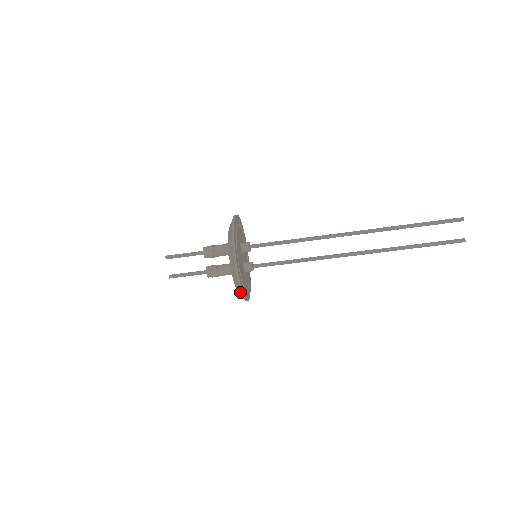
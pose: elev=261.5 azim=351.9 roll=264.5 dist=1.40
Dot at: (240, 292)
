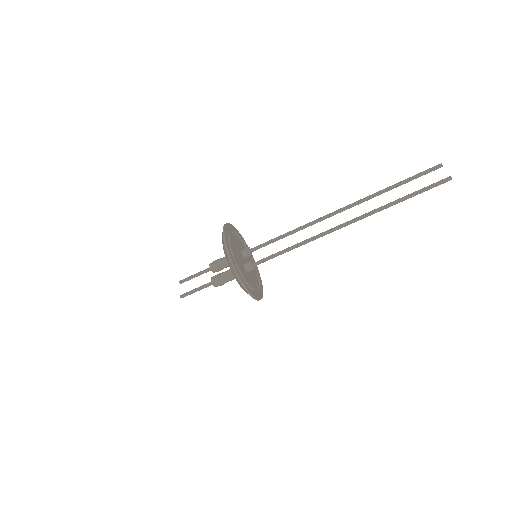
Dot at: (231, 264)
